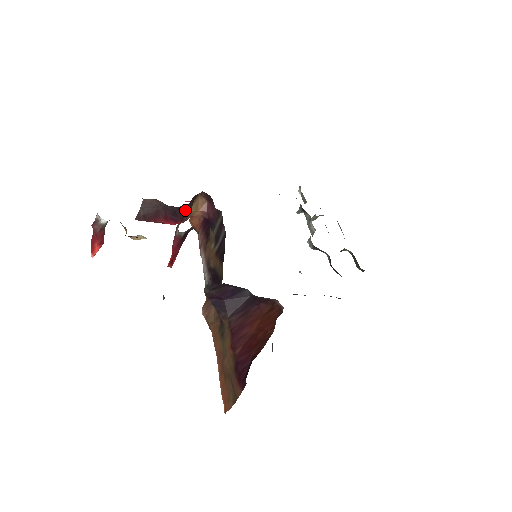
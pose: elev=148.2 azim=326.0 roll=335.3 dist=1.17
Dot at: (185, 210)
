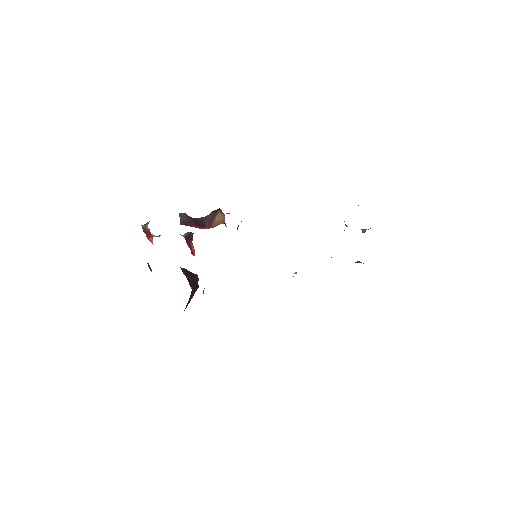
Dot at: (204, 220)
